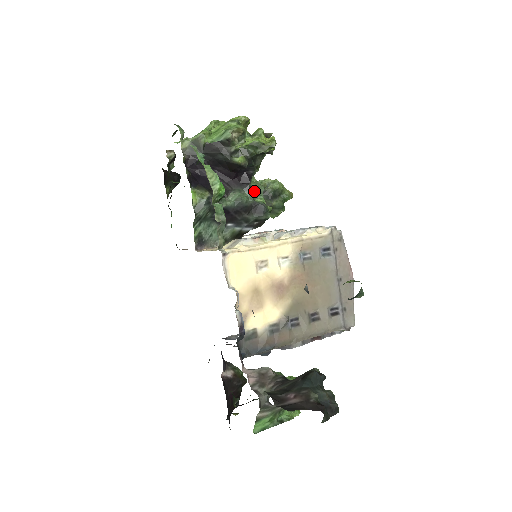
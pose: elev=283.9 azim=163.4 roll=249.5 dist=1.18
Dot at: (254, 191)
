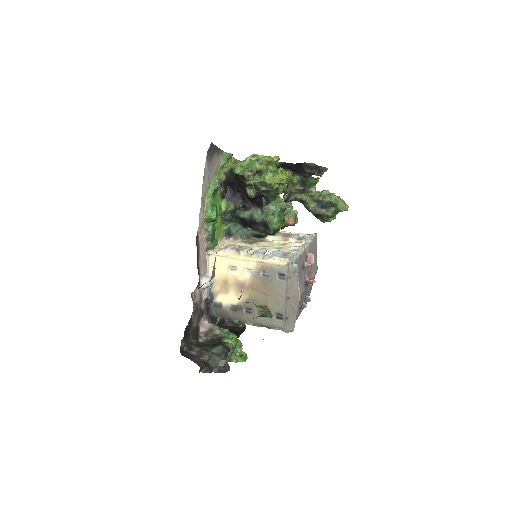
Dot at: (269, 211)
